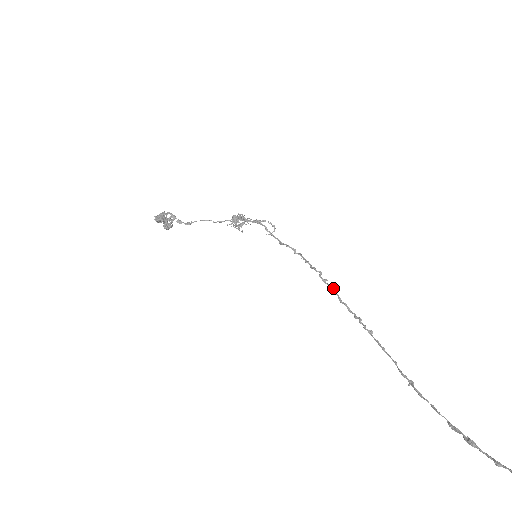
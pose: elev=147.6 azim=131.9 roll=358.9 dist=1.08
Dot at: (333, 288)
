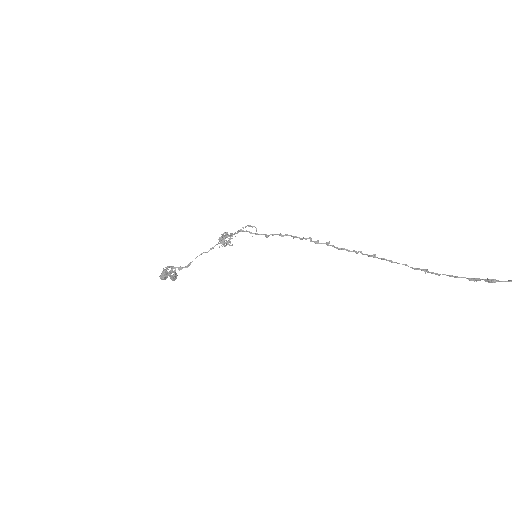
Dot at: (326, 243)
